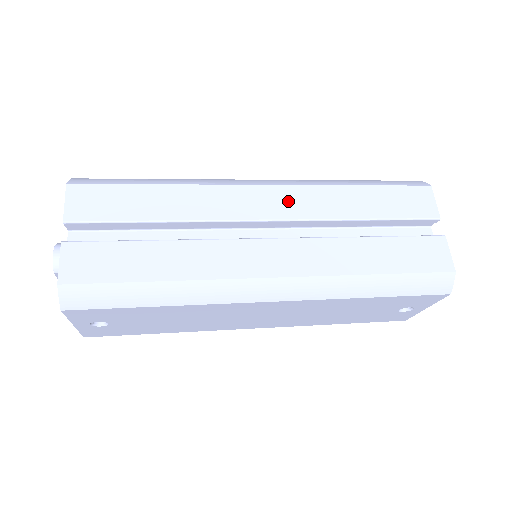
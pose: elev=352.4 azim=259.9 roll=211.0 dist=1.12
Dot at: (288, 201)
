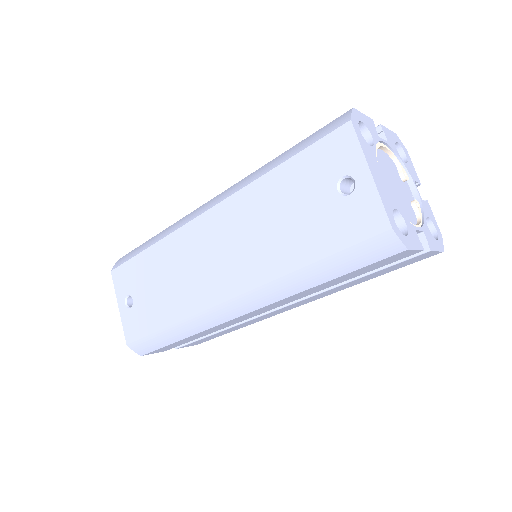
Dot at: occluded
